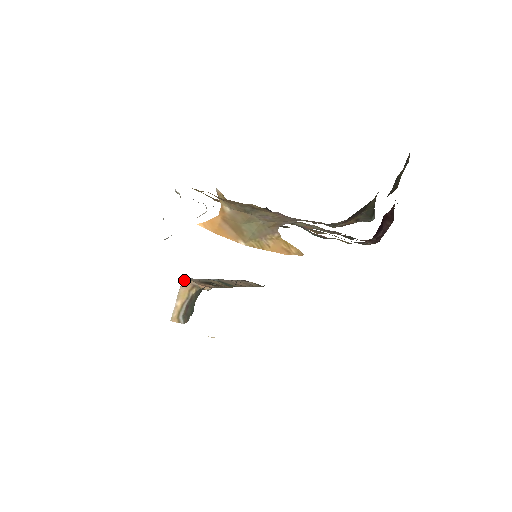
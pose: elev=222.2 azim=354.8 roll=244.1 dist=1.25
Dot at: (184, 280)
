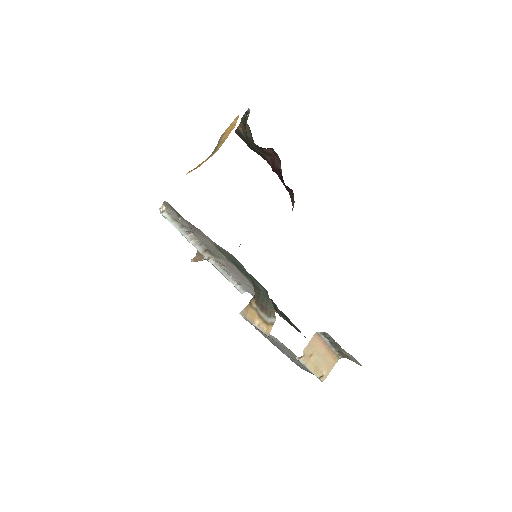
Dot at: (241, 312)
